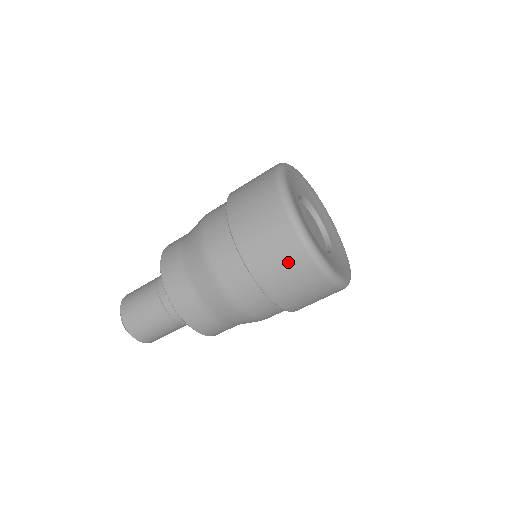
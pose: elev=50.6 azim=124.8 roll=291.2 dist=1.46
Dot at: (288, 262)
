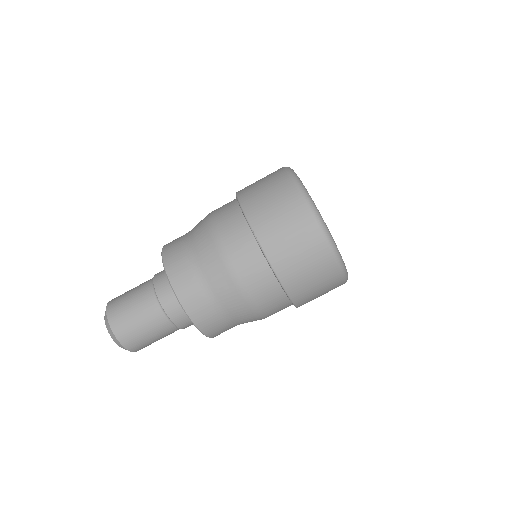
Dot at: (287, 213)
